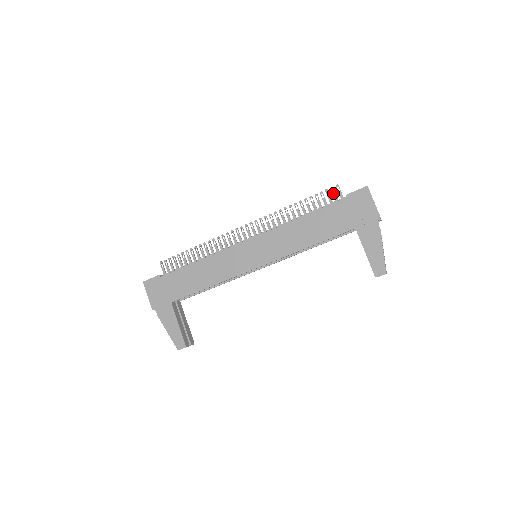
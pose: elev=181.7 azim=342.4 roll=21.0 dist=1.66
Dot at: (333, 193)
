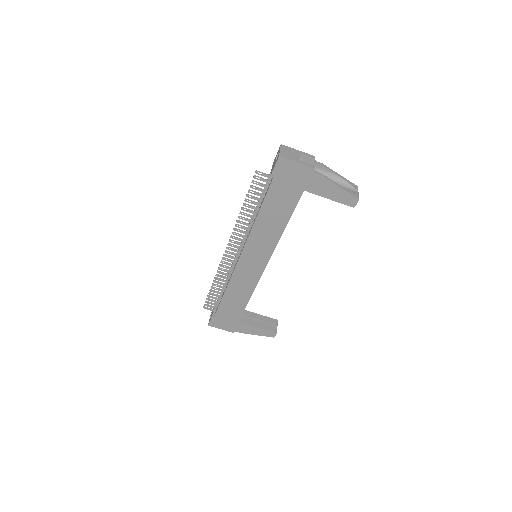
Dot at: (260, 180)
